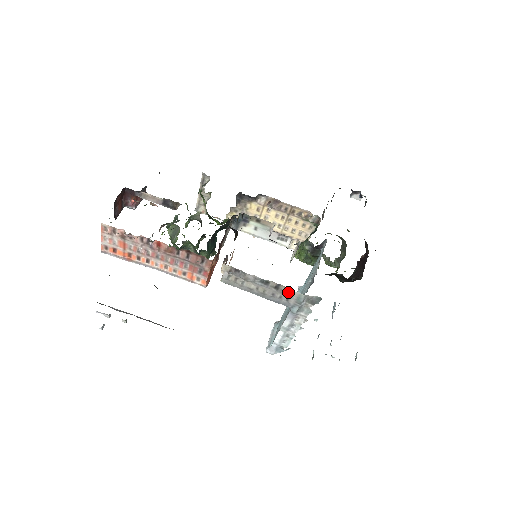
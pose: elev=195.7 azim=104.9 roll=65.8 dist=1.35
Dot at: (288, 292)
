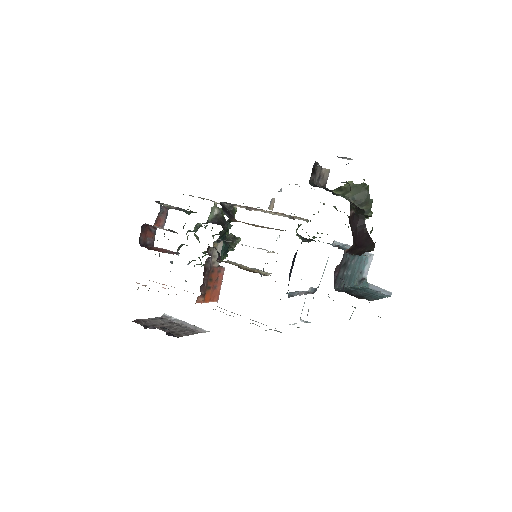
Dot at: (255, 324)
